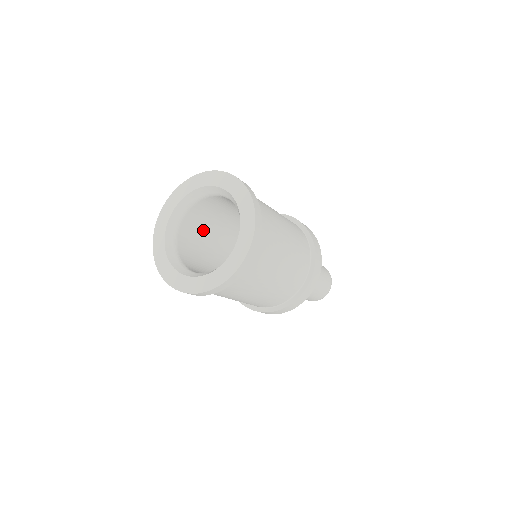
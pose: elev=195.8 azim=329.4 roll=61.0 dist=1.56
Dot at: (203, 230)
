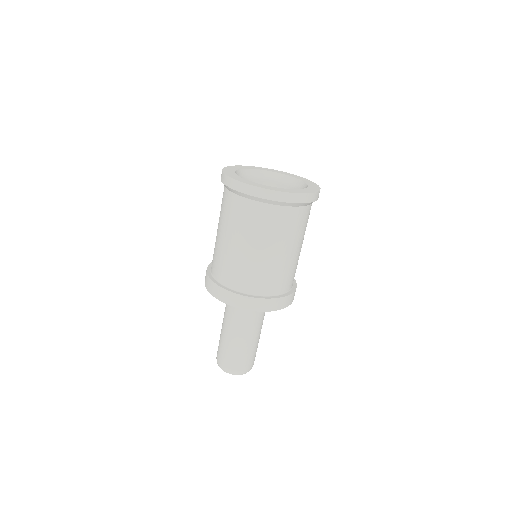
Dot at: occluded
